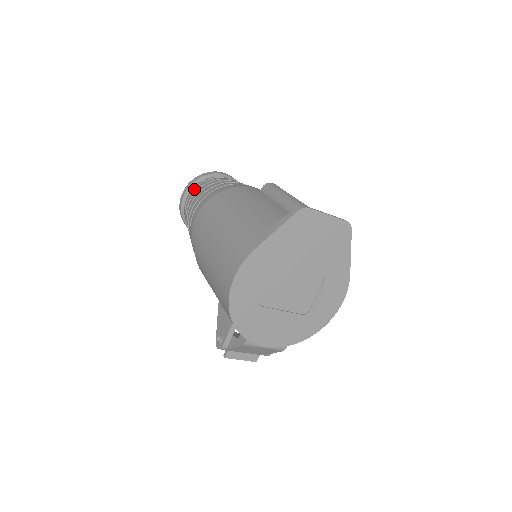
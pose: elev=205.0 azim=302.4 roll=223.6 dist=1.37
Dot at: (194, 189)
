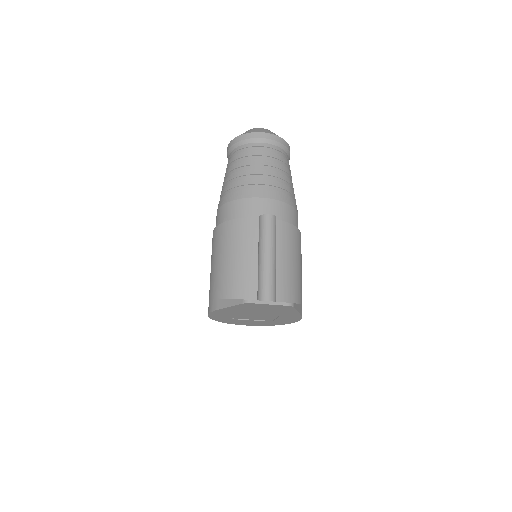
Dot at: (233, 154)
